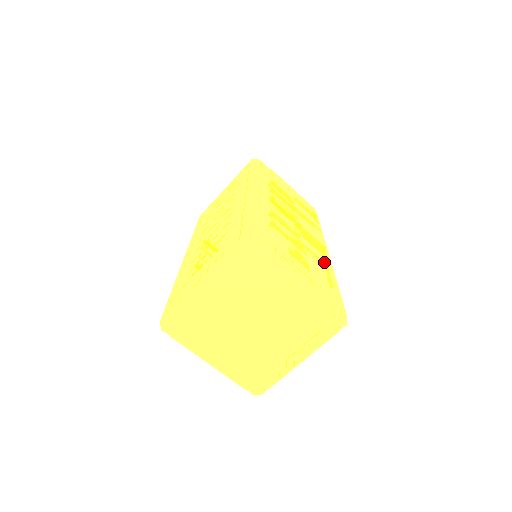
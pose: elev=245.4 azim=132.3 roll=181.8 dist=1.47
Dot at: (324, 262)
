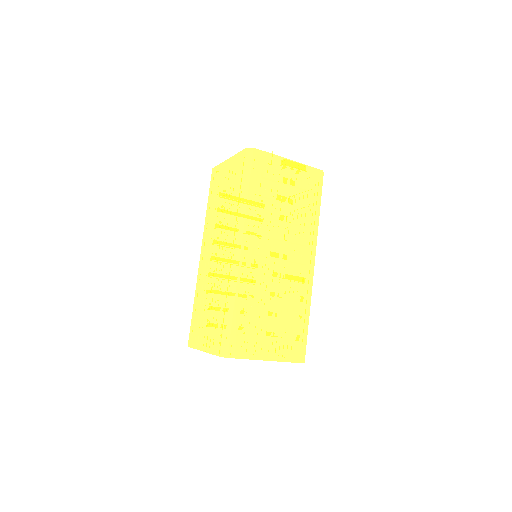
Dot at: (295, 315)
